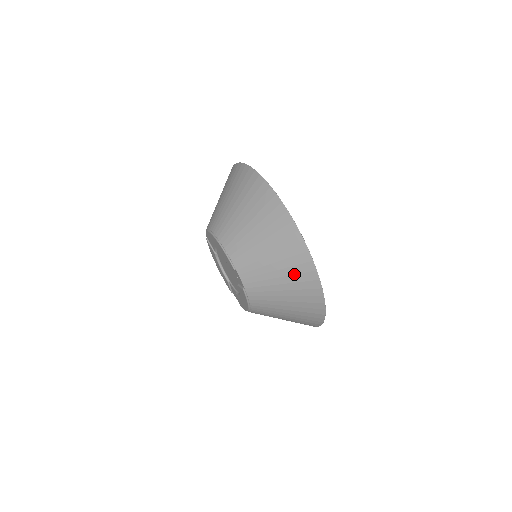
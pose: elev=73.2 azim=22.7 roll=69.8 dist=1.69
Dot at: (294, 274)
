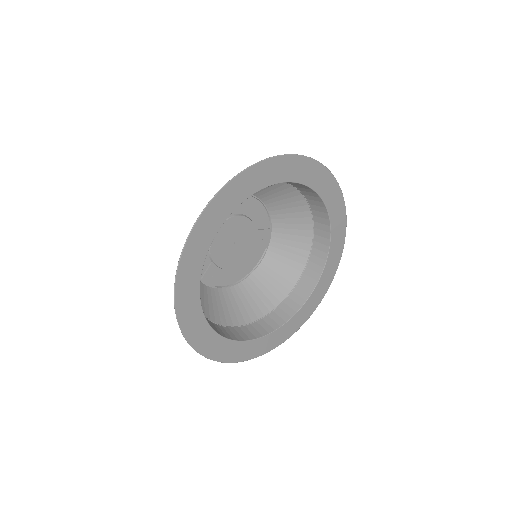
Dot at: occluded
